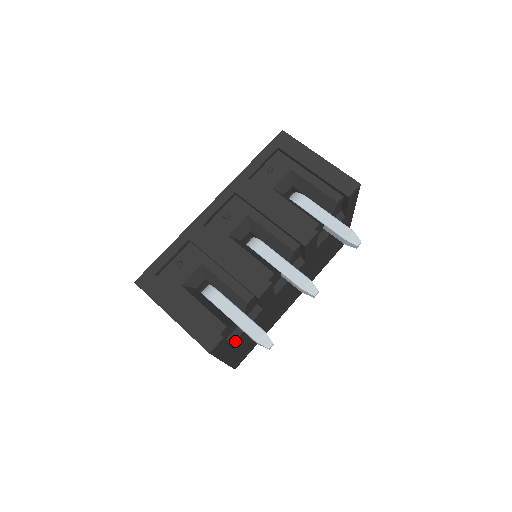
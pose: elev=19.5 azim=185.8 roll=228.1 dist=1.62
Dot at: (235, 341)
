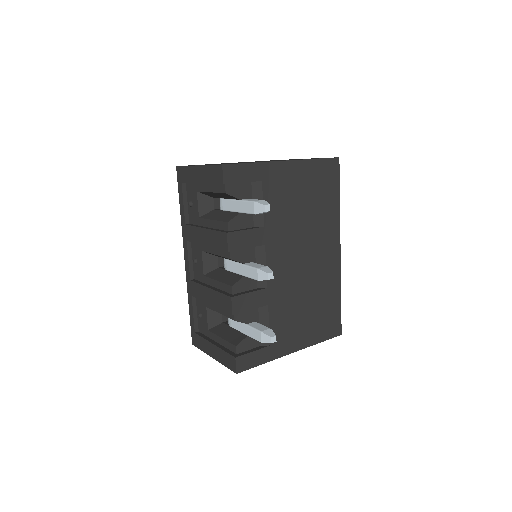
Dot at: occluded
